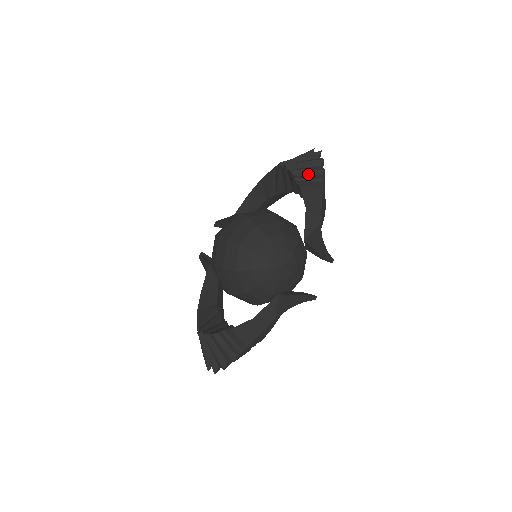
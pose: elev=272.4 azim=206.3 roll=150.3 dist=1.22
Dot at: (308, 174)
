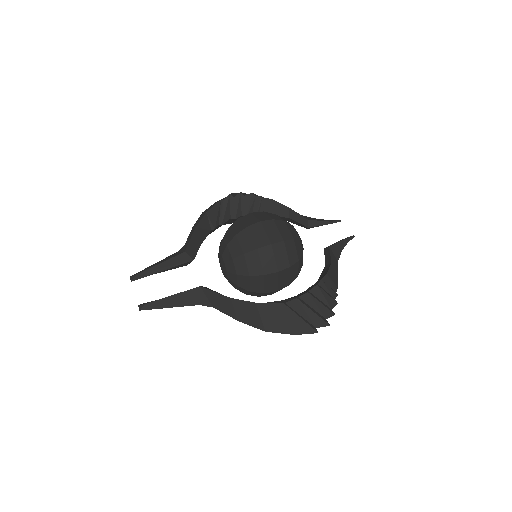
Dot at: occluded
